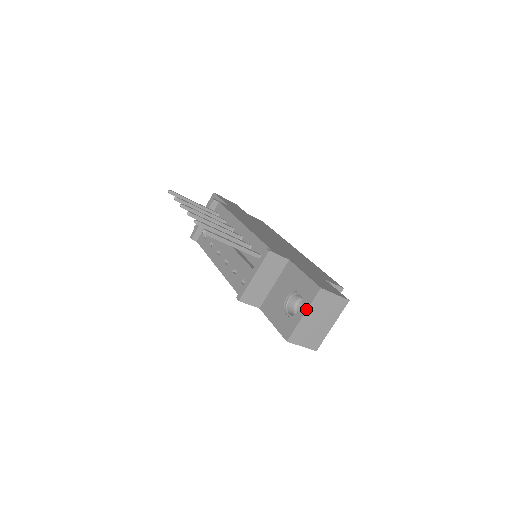
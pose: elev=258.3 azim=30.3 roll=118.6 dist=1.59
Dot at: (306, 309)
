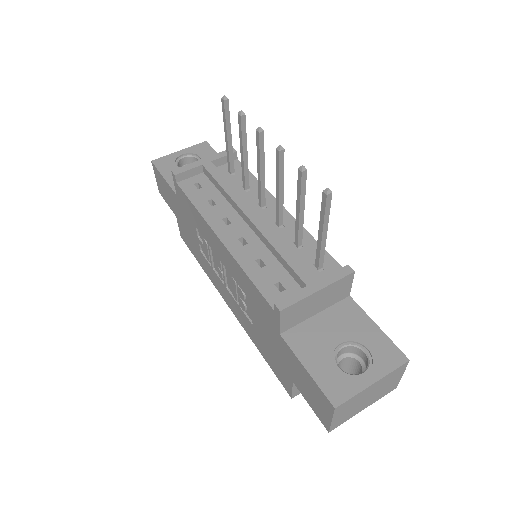
Dot at: (380, 377)
